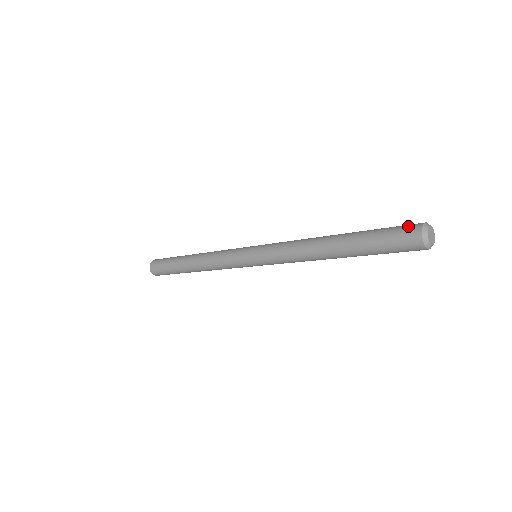
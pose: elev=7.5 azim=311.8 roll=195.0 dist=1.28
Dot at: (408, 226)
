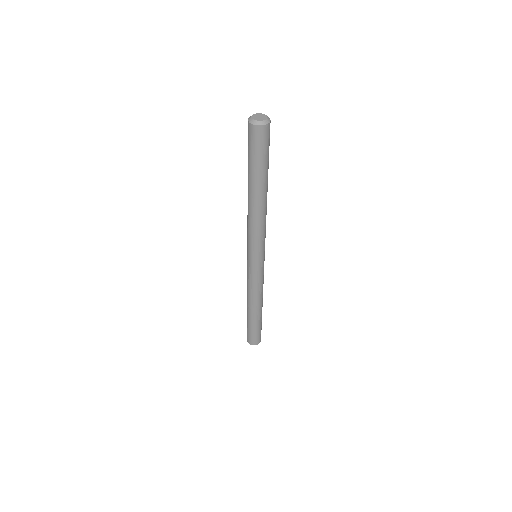
Dot at: occluded
